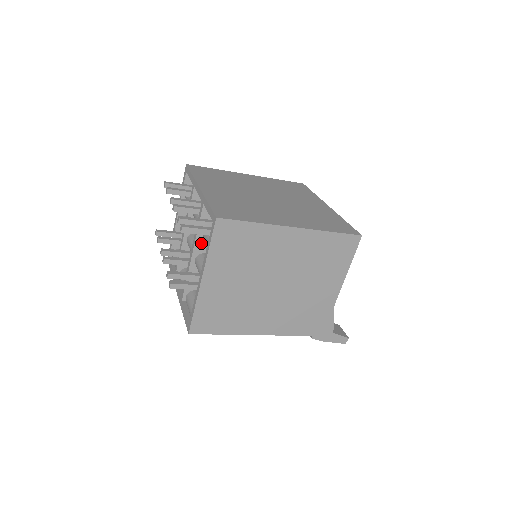
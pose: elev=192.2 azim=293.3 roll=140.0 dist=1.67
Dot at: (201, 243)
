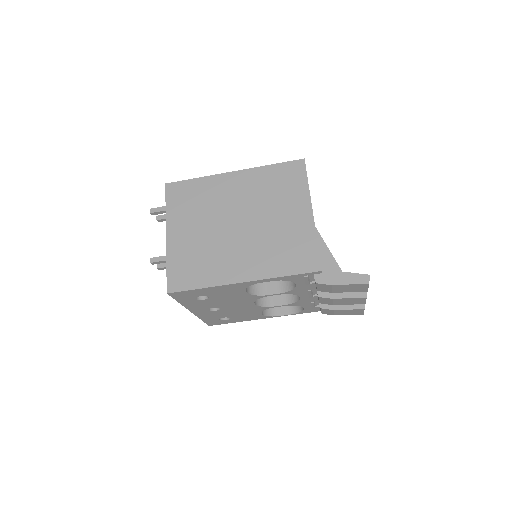
Dot at: occluded
